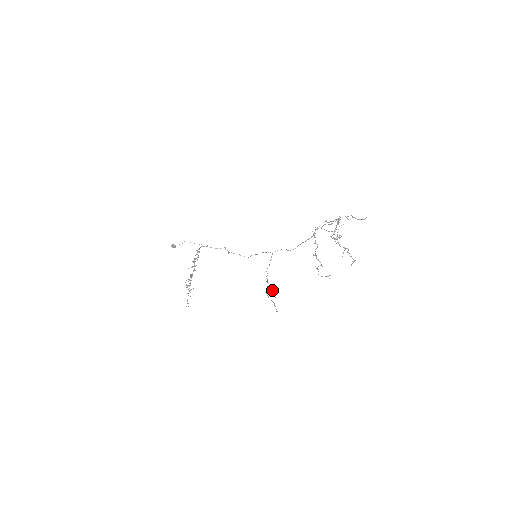
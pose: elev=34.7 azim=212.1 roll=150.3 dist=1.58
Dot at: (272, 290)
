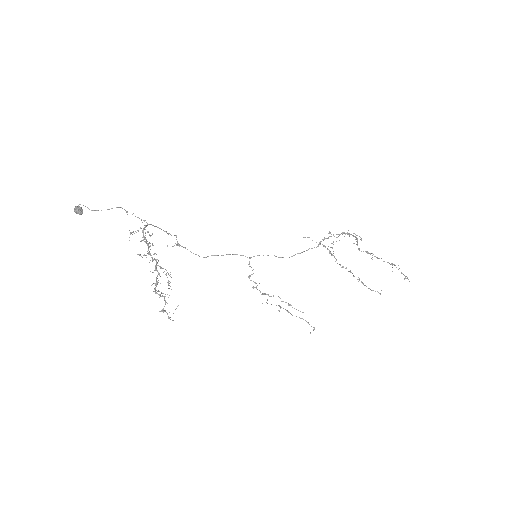
Dot at: (289, 304)
